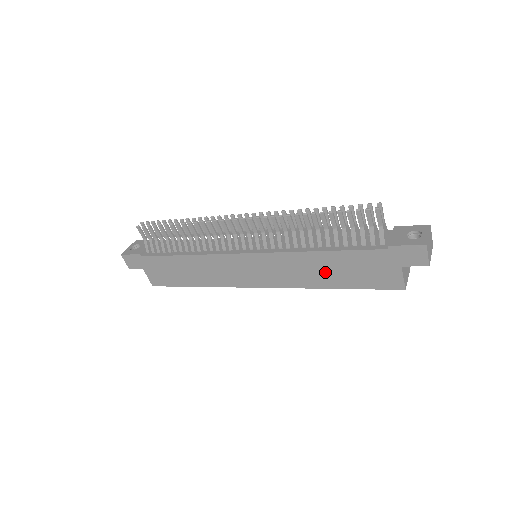
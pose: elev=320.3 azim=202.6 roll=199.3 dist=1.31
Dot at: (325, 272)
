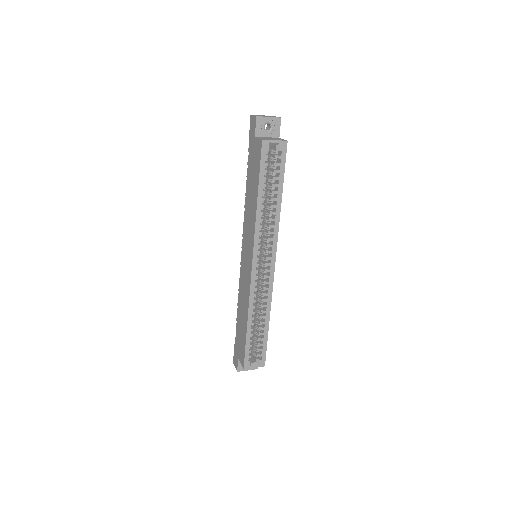
Dot at: (252, 198)
